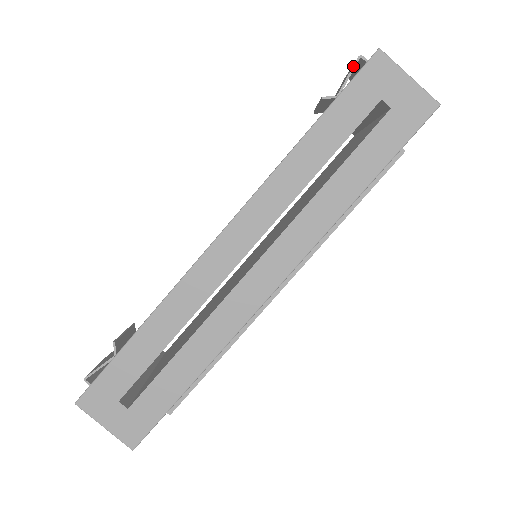
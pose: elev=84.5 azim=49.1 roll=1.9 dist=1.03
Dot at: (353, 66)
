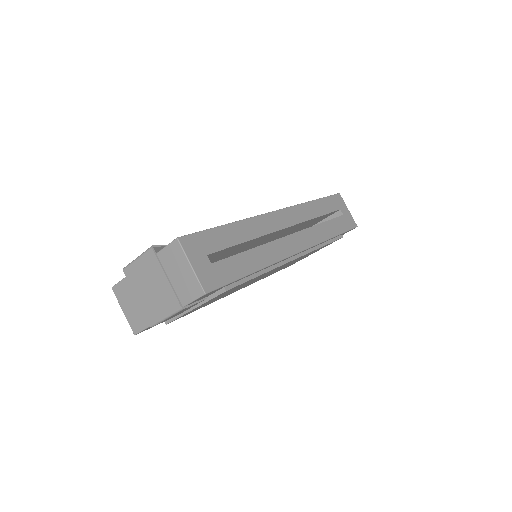
Dot at: occluded
